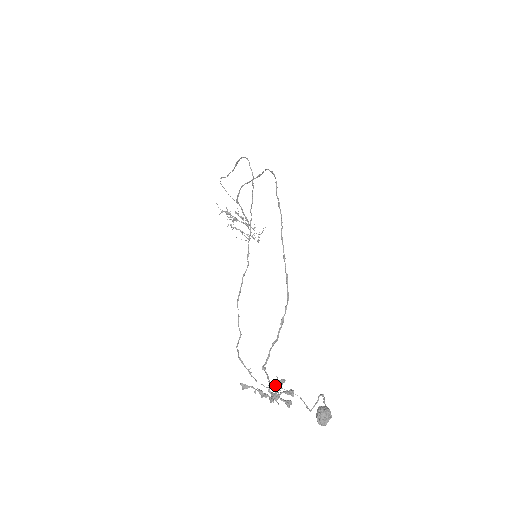
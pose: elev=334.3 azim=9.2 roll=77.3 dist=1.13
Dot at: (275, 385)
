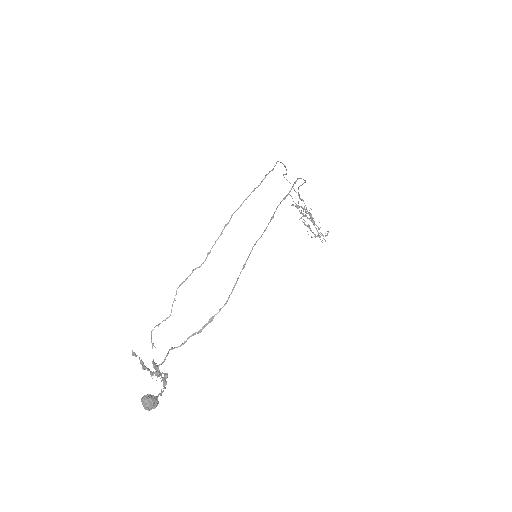
Dot at: (154, 364)
